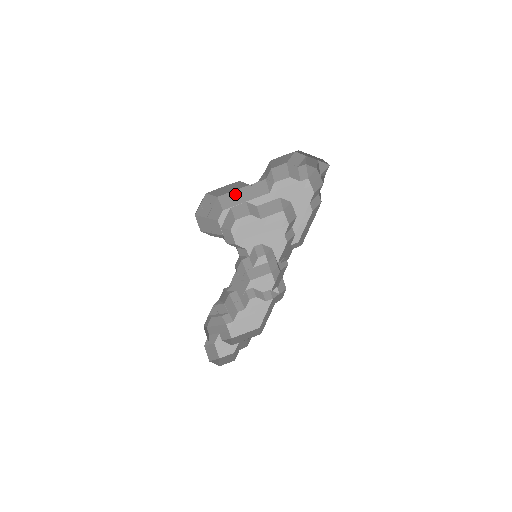
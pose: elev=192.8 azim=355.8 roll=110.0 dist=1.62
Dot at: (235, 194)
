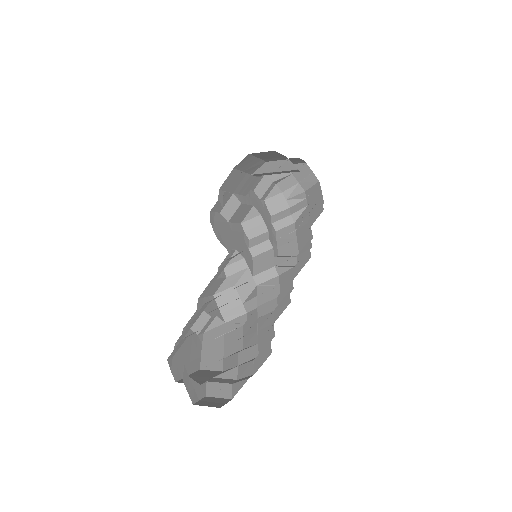
Dot at: (239, 177)
